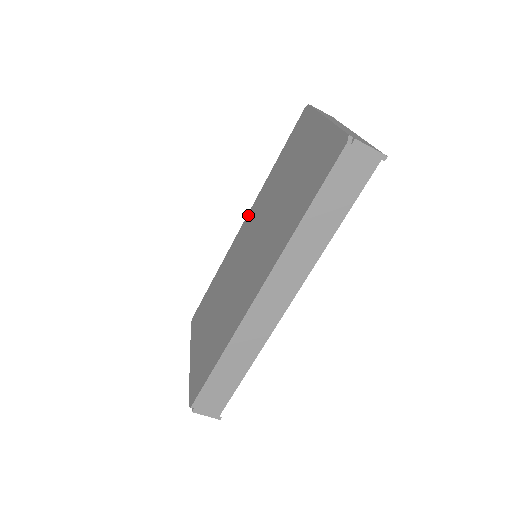
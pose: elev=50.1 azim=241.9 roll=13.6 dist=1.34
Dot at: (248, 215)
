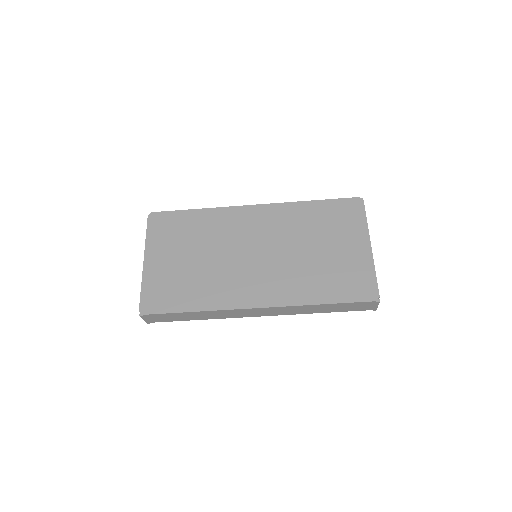
Dot at: (264, 207)
